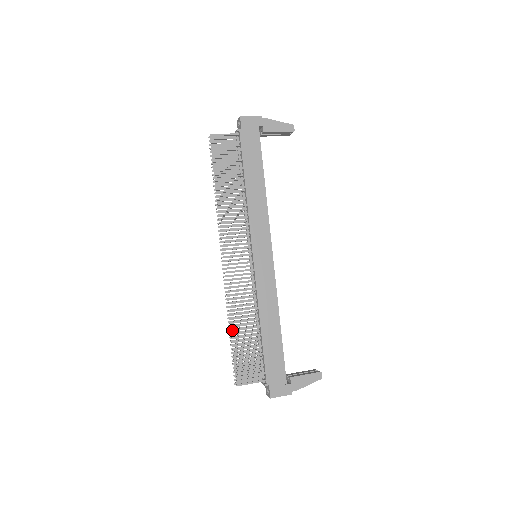
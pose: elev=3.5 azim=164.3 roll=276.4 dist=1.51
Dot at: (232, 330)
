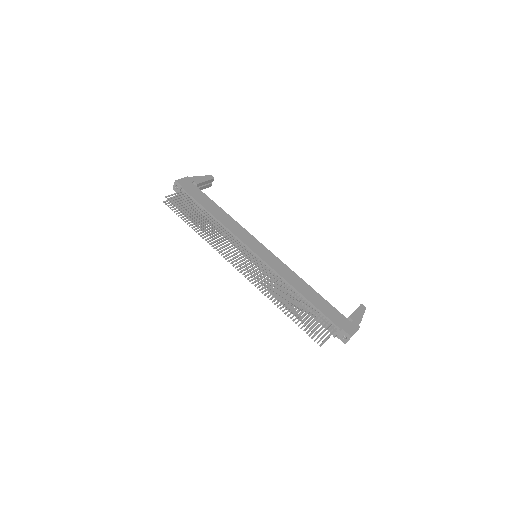
Dot at: (286, 306)
